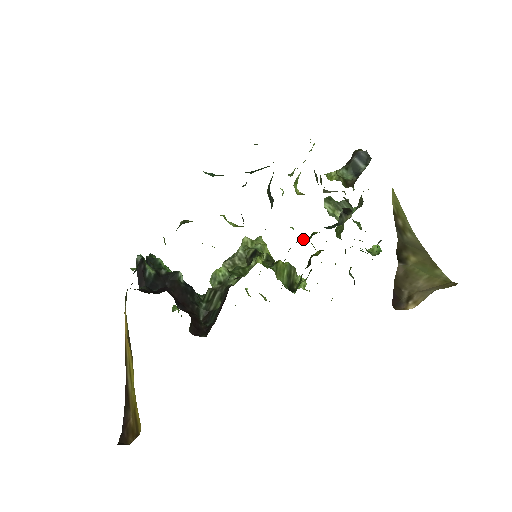
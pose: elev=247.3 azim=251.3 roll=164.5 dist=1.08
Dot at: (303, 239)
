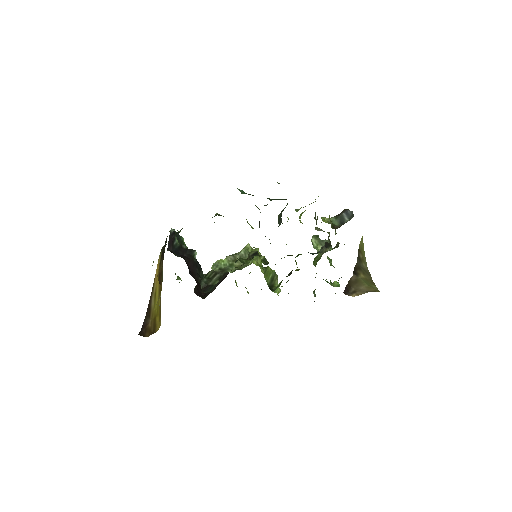
Dot at: (292, 255)
